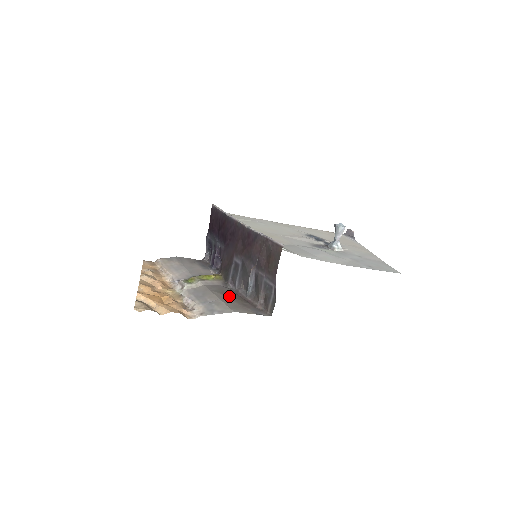
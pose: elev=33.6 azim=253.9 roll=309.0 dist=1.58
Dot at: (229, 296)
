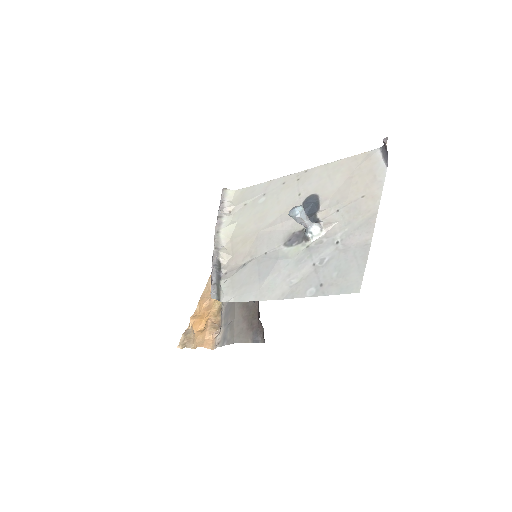
Dot at: (246, 310)
